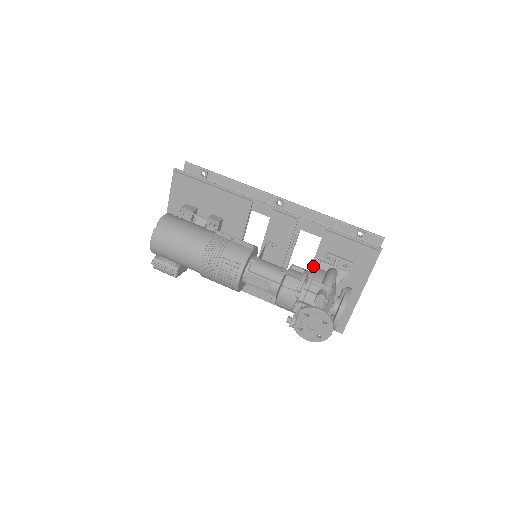
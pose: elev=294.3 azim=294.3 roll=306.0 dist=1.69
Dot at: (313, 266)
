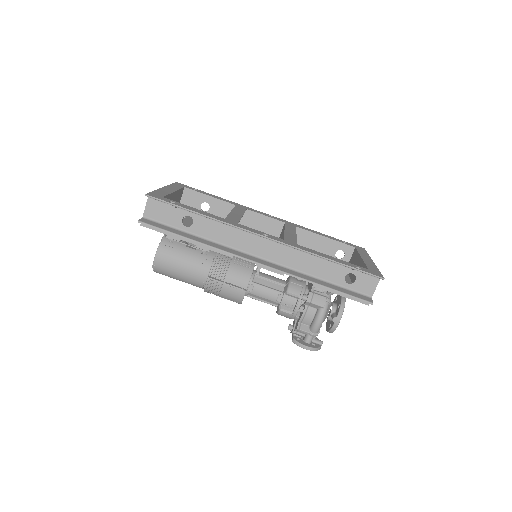
Dot at: (304, 304)
